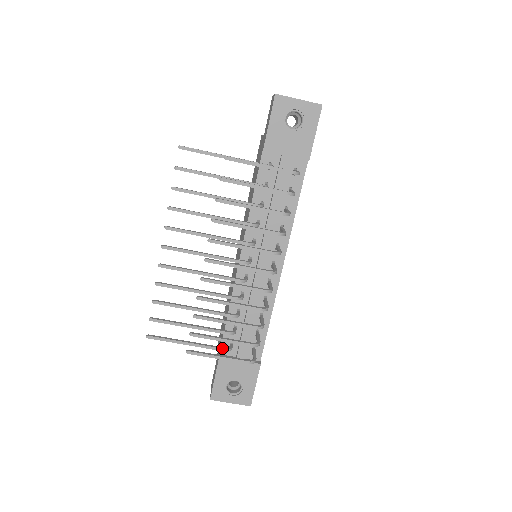
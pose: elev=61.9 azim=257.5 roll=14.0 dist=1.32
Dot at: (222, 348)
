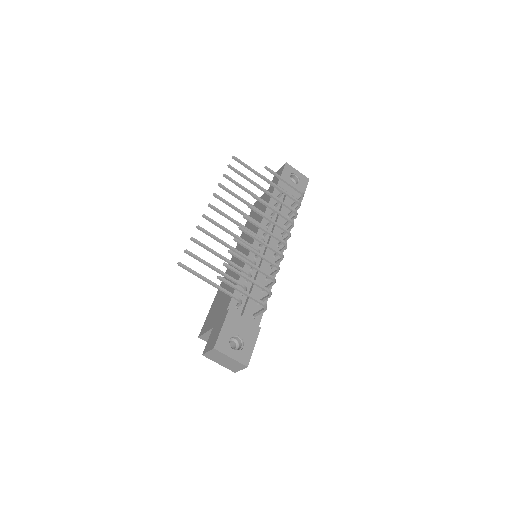
Dot at: occluded
